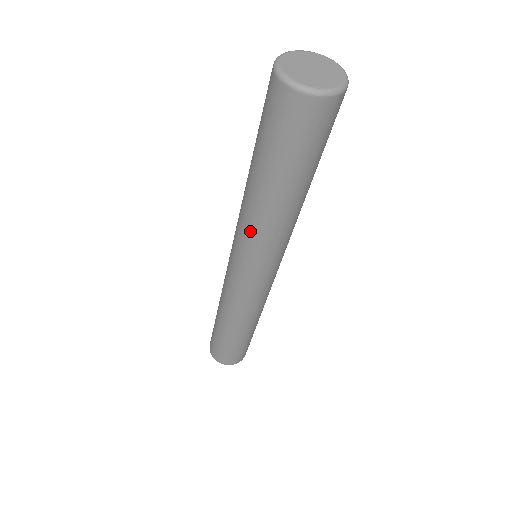
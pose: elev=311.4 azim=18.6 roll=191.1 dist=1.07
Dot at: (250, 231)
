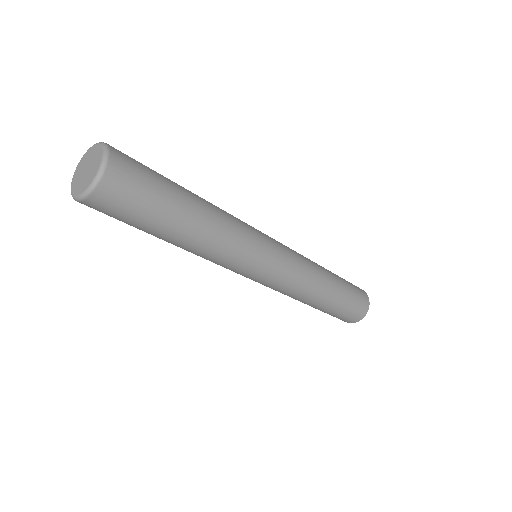
Dot at: (210, 260)
